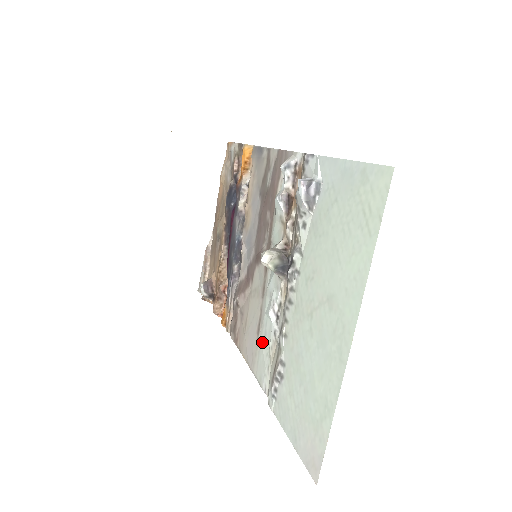
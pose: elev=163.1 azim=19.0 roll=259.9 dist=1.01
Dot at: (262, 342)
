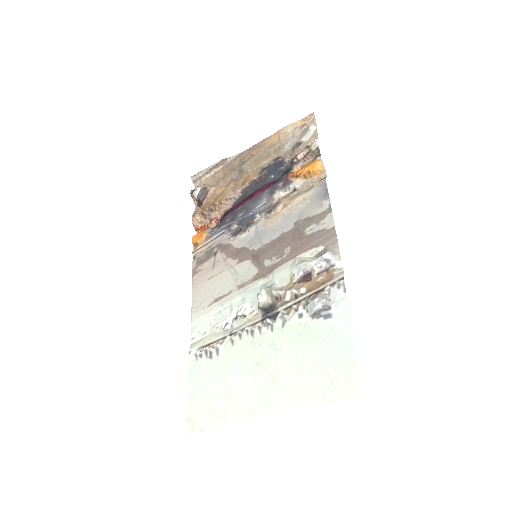
Dot at: (214, 312)
